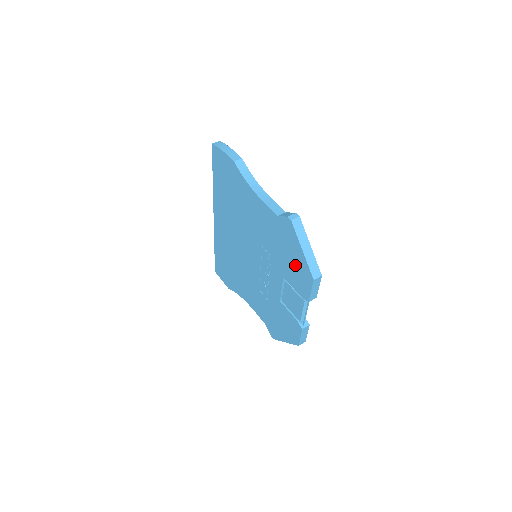
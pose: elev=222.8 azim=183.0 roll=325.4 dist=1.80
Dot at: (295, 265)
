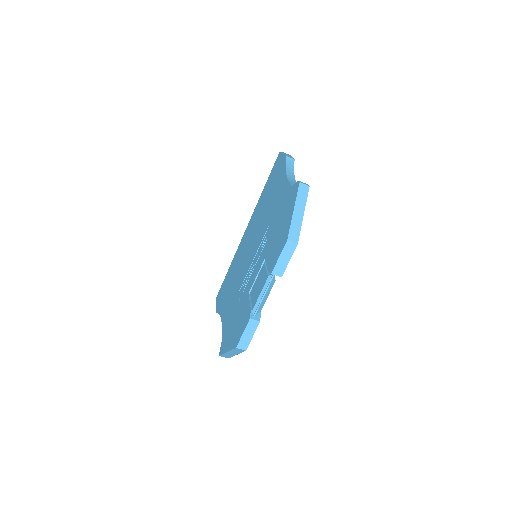
Dot at: (280, 233)
